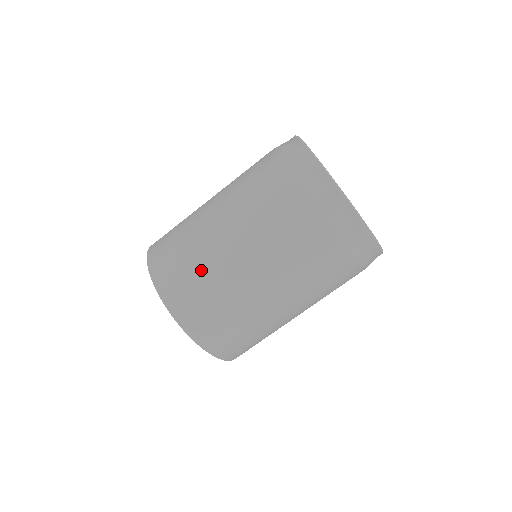
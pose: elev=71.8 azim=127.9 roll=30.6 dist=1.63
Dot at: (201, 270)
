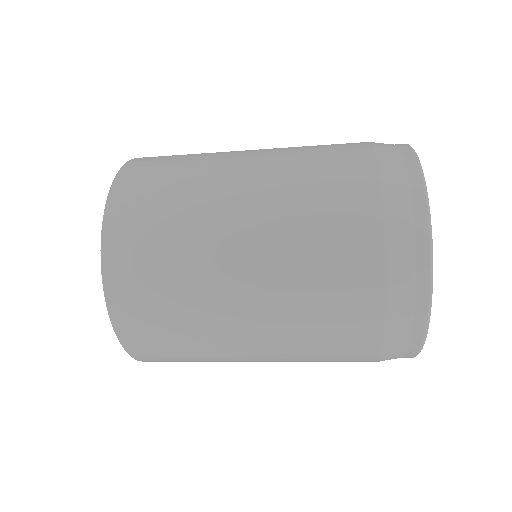
Dot at: (181, 288)
